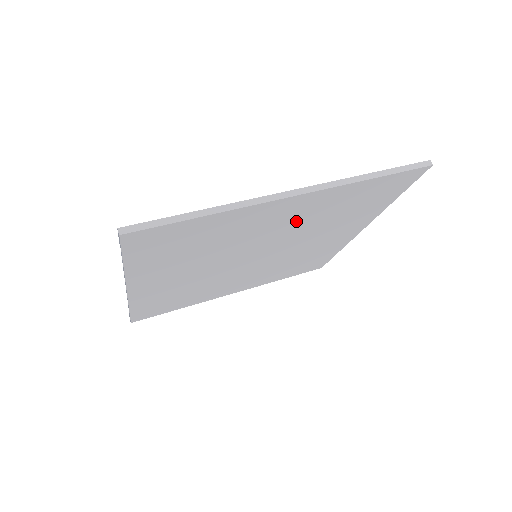
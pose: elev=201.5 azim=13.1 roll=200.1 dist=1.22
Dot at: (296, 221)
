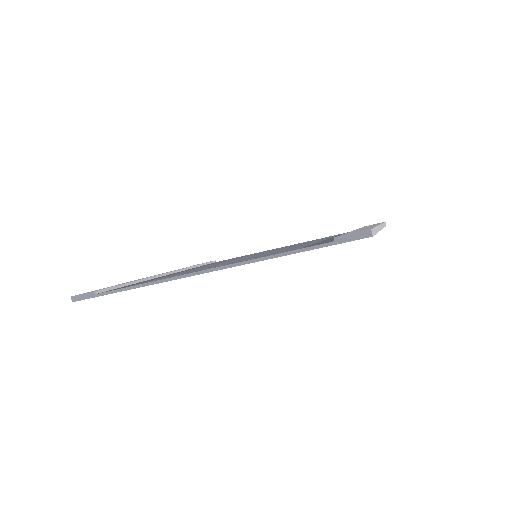
Dot at: occluded
